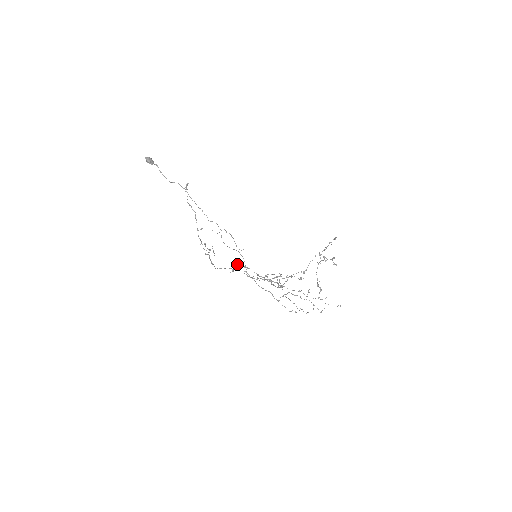
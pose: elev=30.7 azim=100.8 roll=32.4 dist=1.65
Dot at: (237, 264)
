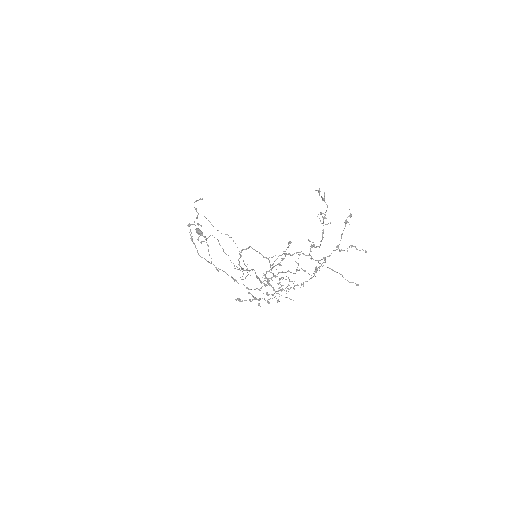
Dot at: (251, 301)
